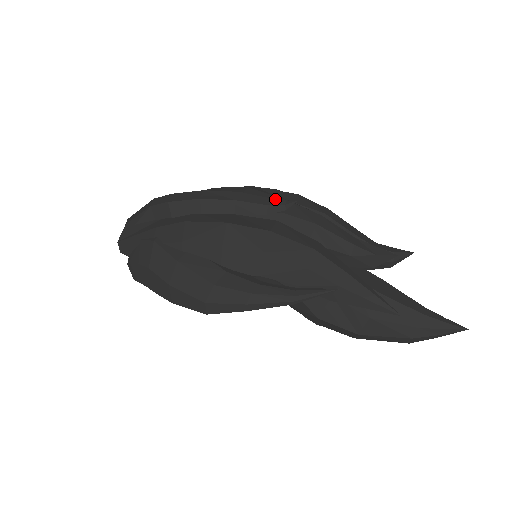
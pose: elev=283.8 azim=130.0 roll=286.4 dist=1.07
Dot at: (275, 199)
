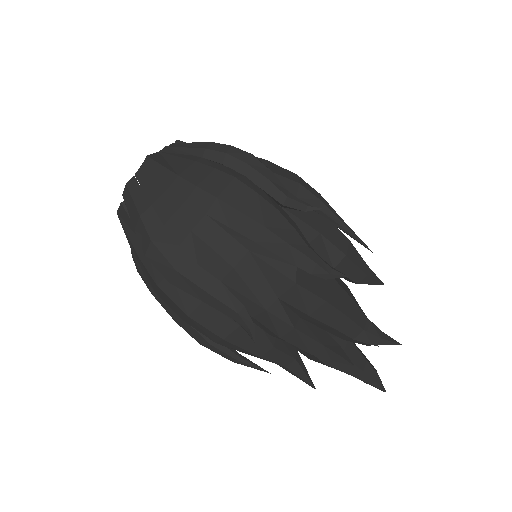
Dot at: (241, 319)
